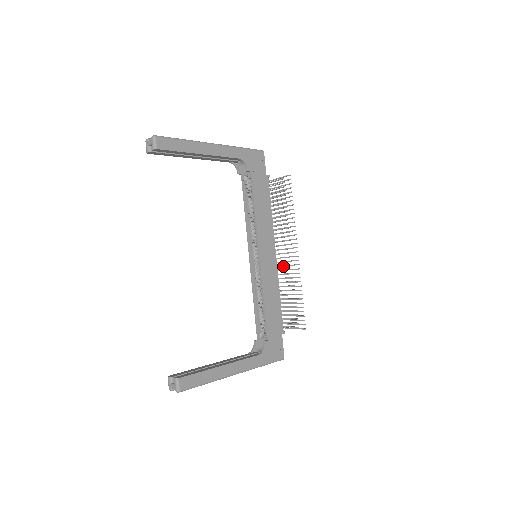
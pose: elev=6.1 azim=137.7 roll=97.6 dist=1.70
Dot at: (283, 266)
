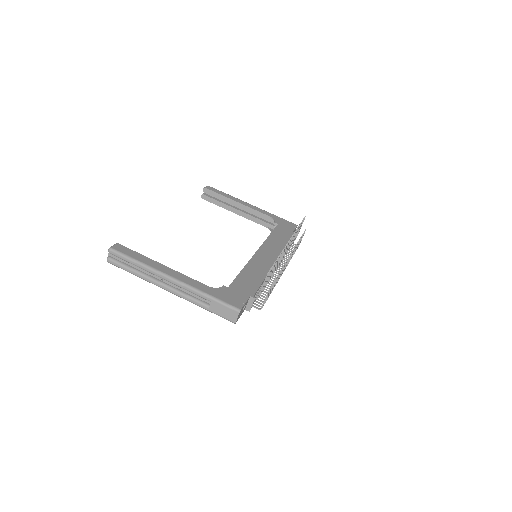
Dot at: occluded
